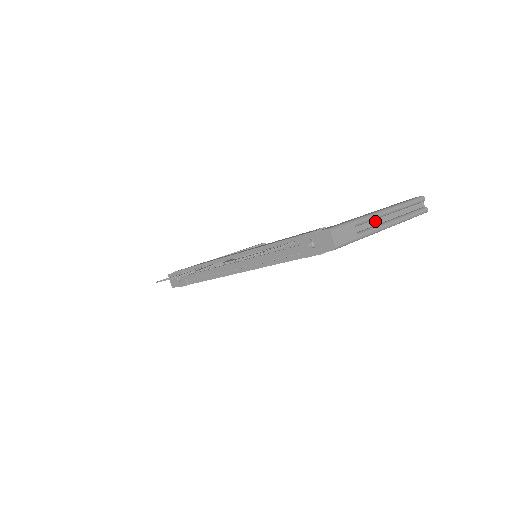
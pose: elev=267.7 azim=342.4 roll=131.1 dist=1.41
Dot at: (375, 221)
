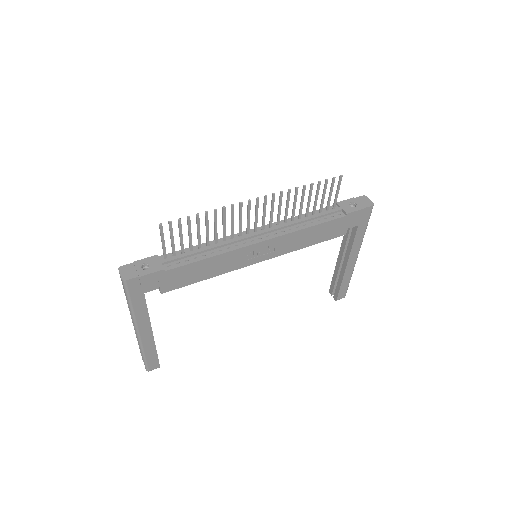
Dot at: occluded
